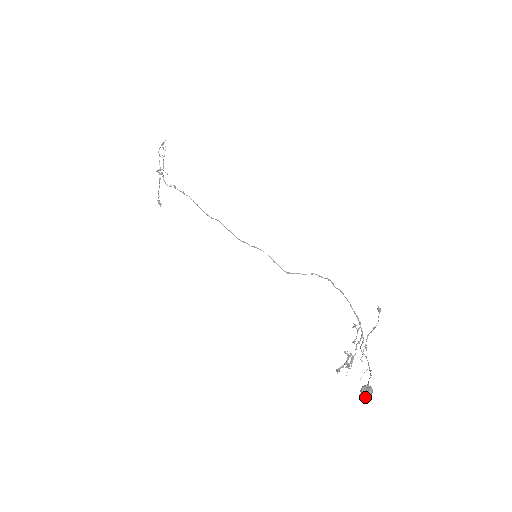
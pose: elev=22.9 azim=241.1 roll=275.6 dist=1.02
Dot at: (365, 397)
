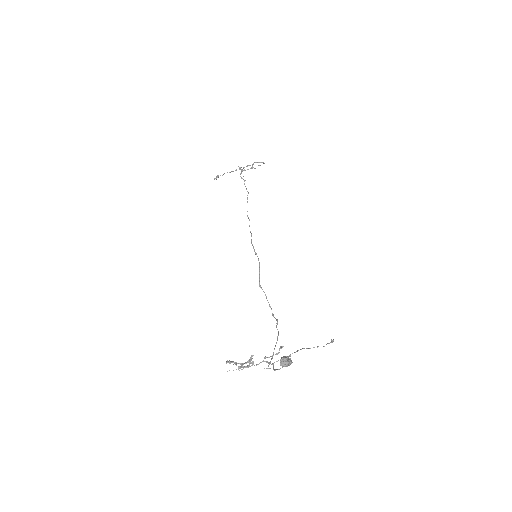
Dot at: (281, 363)
